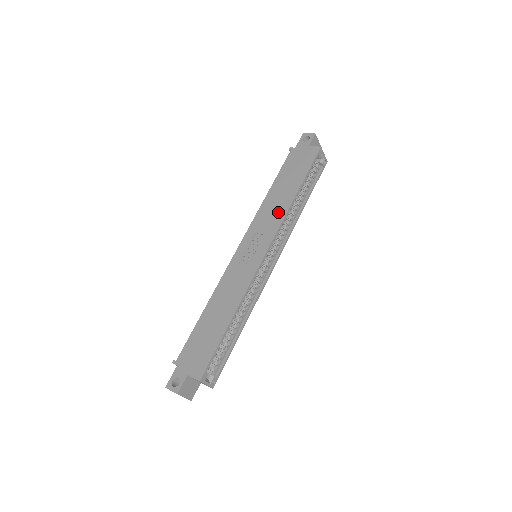
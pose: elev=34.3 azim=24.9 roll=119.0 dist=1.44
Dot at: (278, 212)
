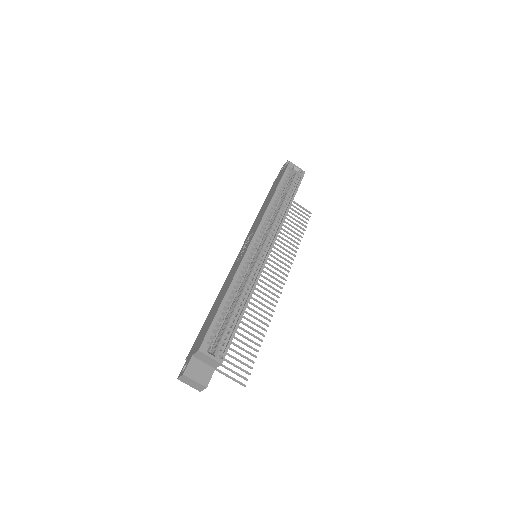
Dot at: (262, 214)
